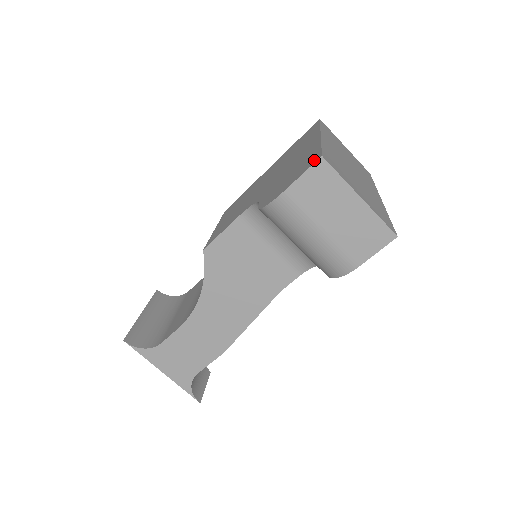
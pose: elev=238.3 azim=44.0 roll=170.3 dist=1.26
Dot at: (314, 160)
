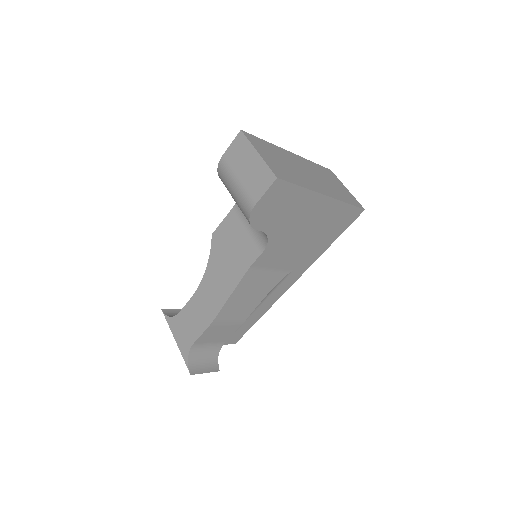
Dot at: occluded
